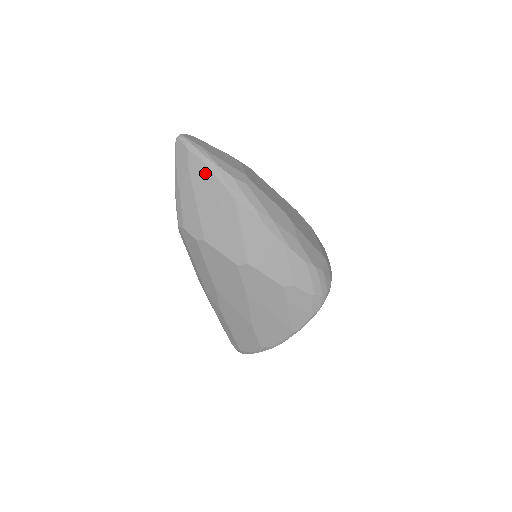
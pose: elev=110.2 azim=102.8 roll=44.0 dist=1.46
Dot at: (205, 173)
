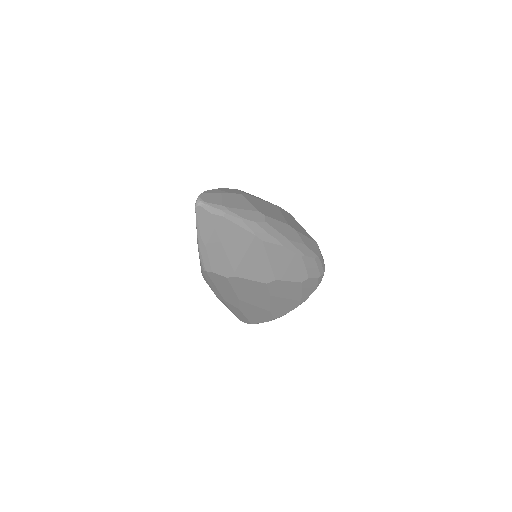
Dot at: (232, 228)
